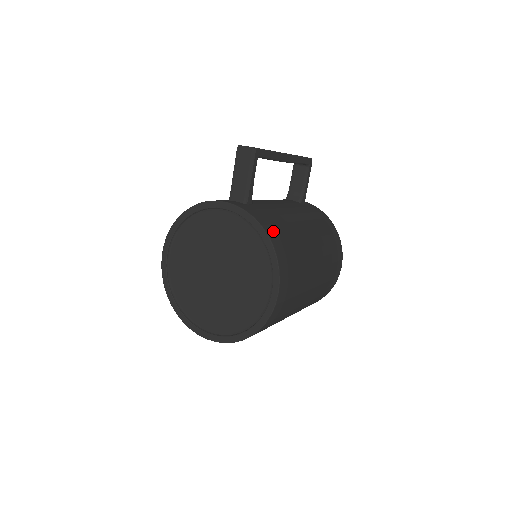
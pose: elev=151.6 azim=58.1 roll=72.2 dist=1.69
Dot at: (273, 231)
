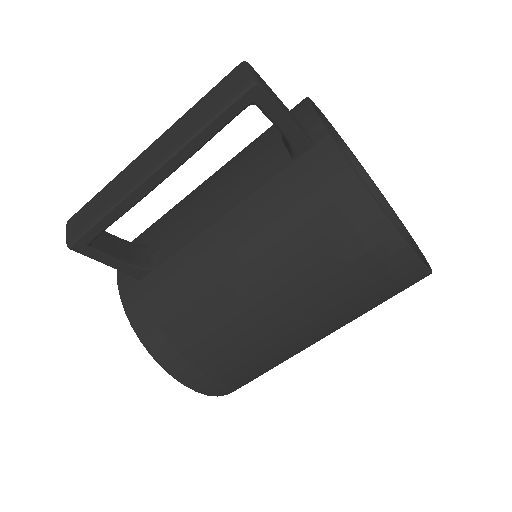
Dot at: (161, 340)
